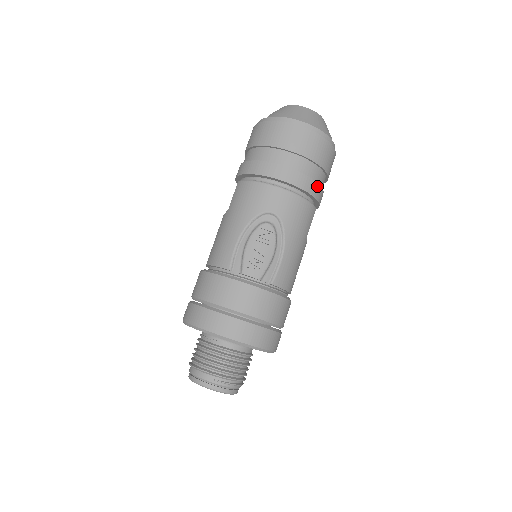
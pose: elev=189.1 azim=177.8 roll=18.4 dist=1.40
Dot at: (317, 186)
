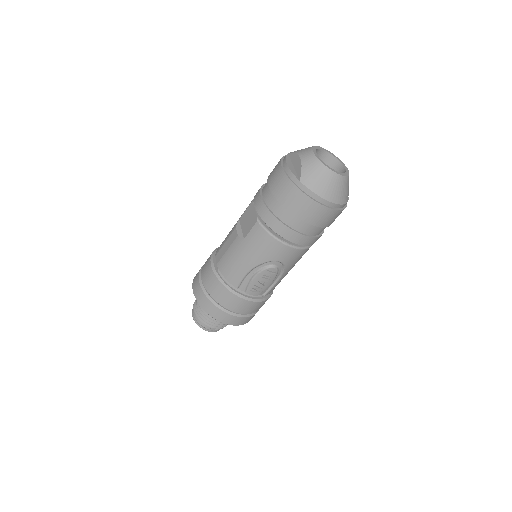
Dot at: occluded
